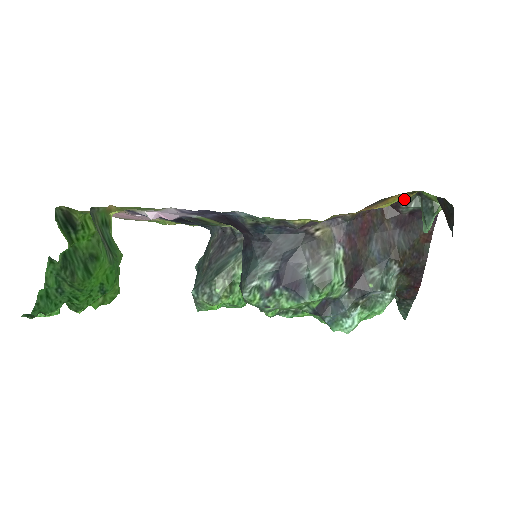
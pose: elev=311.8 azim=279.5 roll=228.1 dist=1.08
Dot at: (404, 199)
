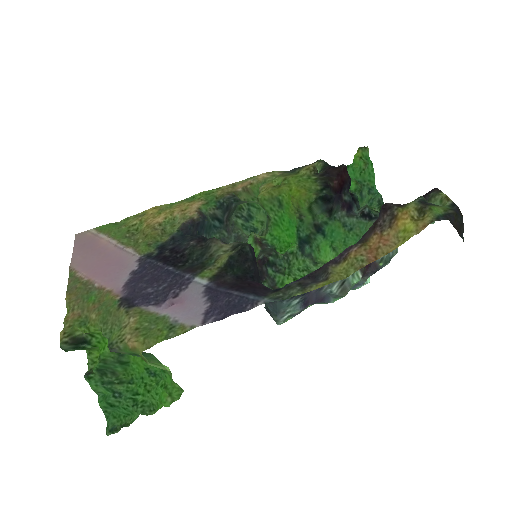
Dot at: (407, 204)
